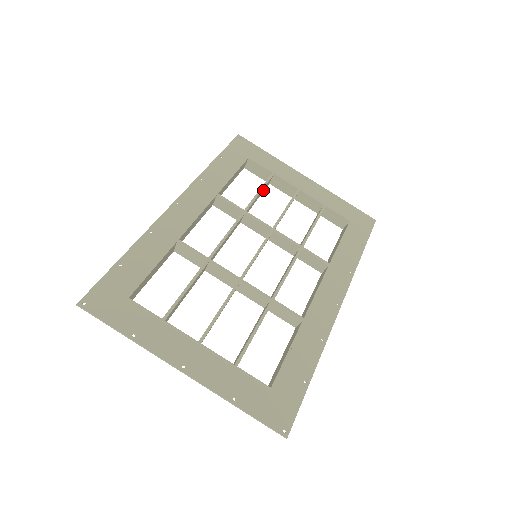
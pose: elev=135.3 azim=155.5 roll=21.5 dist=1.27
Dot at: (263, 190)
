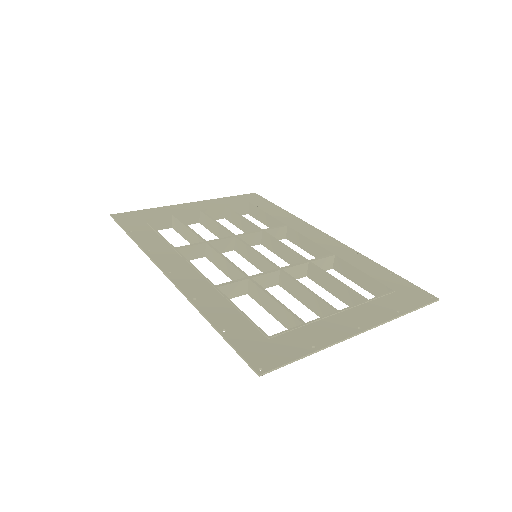
Dot at: (182, 231)
